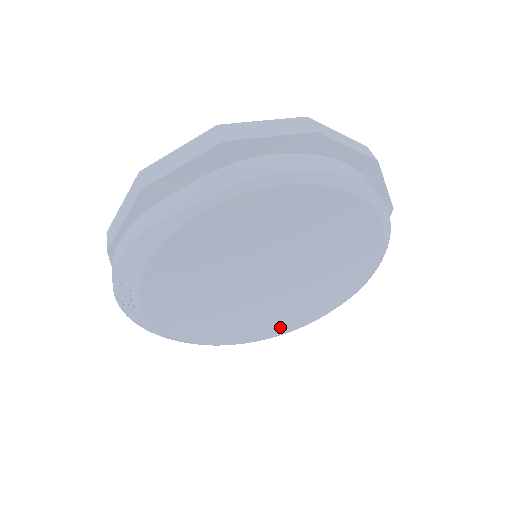
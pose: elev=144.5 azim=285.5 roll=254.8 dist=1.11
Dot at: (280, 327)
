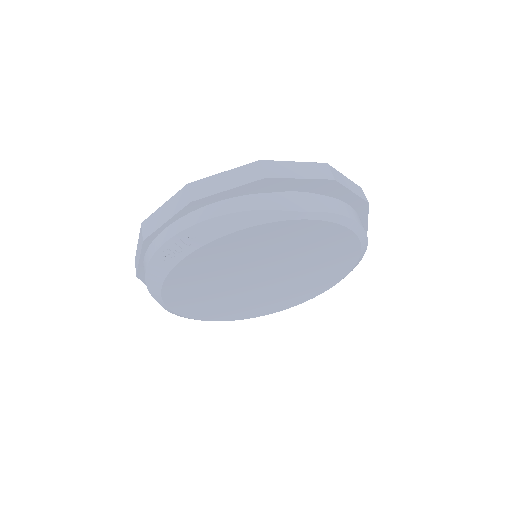
Dot at: (221, 315)
